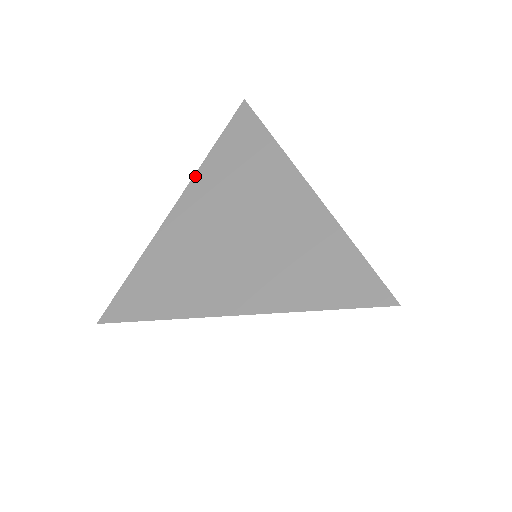
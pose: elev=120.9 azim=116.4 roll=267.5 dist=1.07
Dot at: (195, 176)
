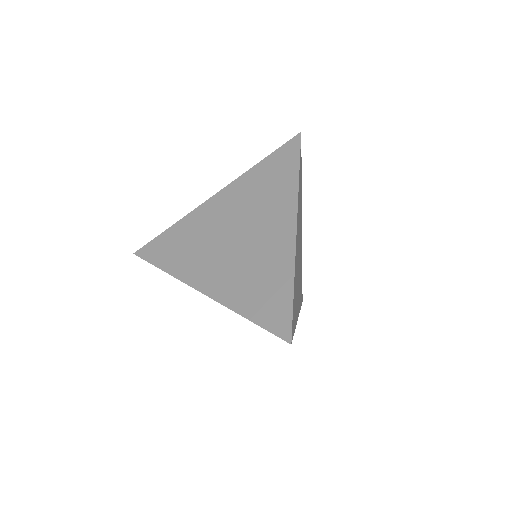
Dot at: (237, 179)
